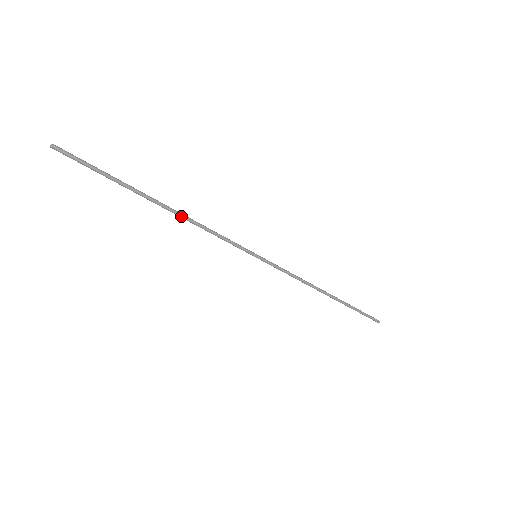
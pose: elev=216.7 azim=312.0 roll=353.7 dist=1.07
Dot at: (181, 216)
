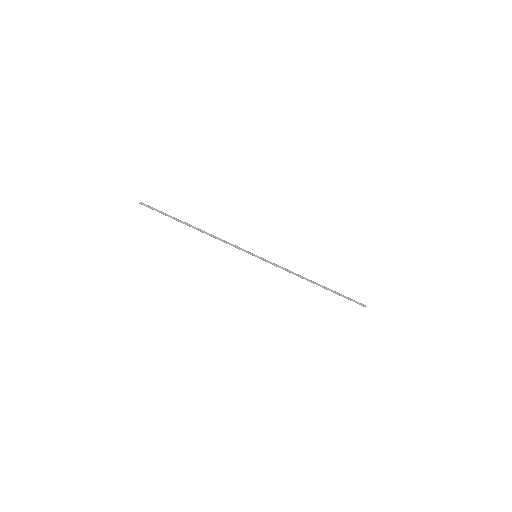
Dot at: (206, 233)
